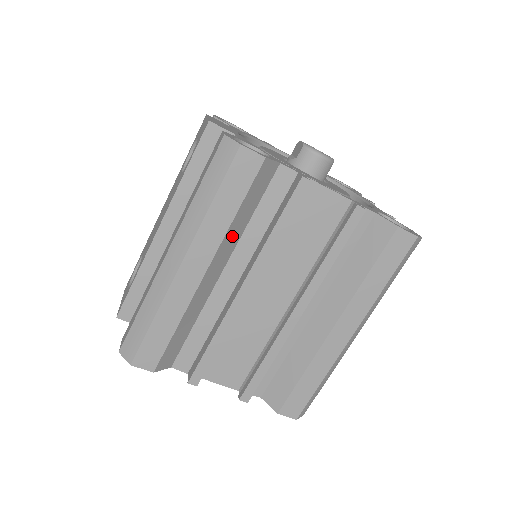
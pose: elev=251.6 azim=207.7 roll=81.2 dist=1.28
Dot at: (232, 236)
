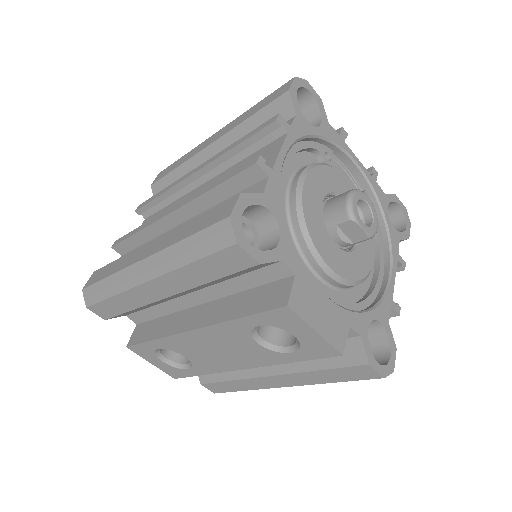
Dot at: occluded
